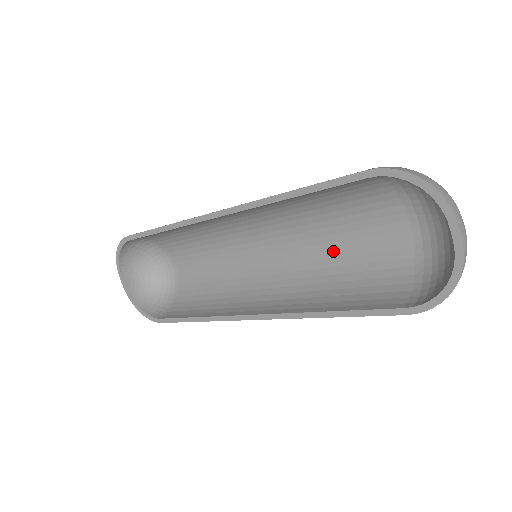
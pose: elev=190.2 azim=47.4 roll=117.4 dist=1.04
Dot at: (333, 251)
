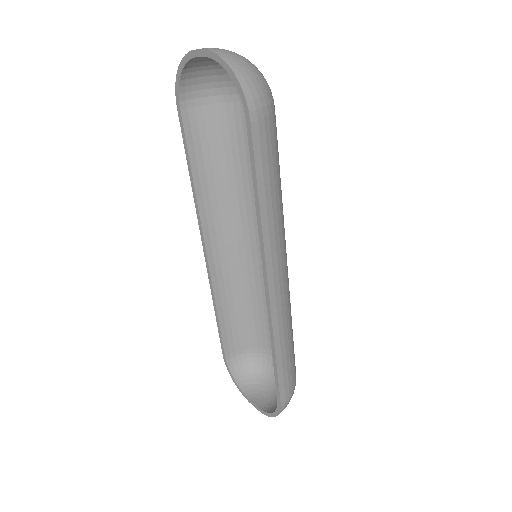
Dot at: occluded
